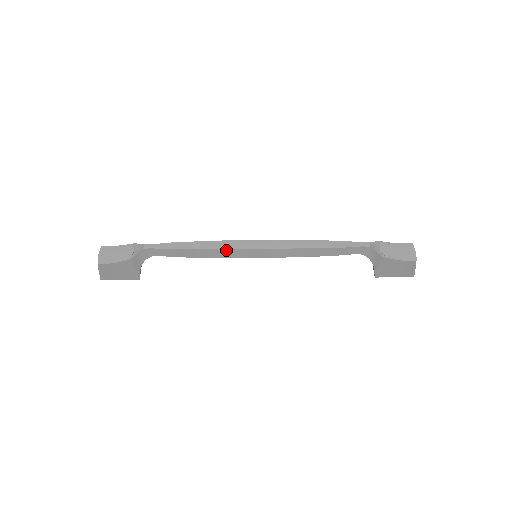
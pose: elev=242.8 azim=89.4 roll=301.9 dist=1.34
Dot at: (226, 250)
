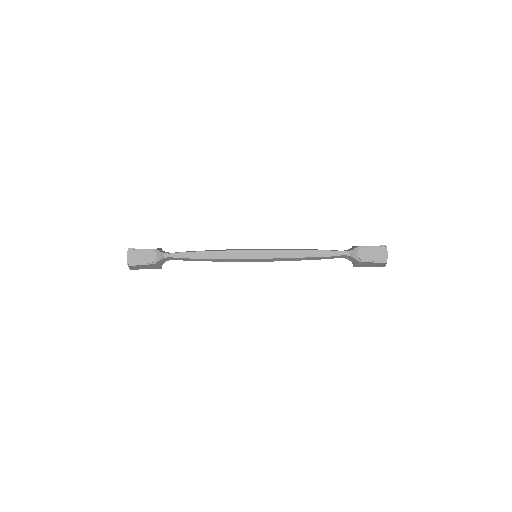
Dot at: (231, 259)
